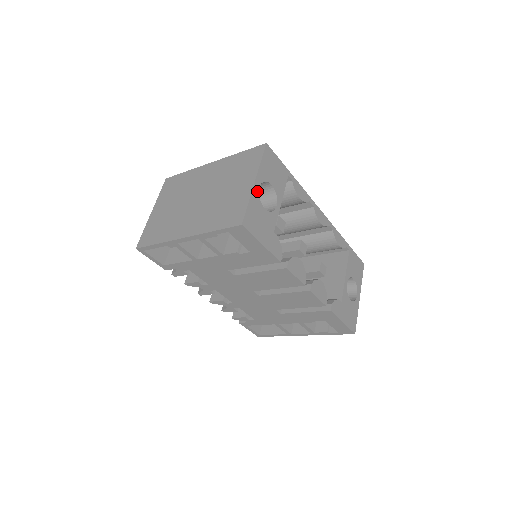
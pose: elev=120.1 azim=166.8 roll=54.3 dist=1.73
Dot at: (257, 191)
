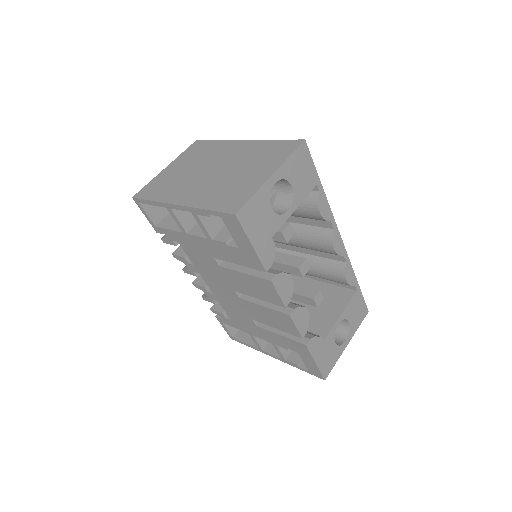
Dot at: (270, 186)
